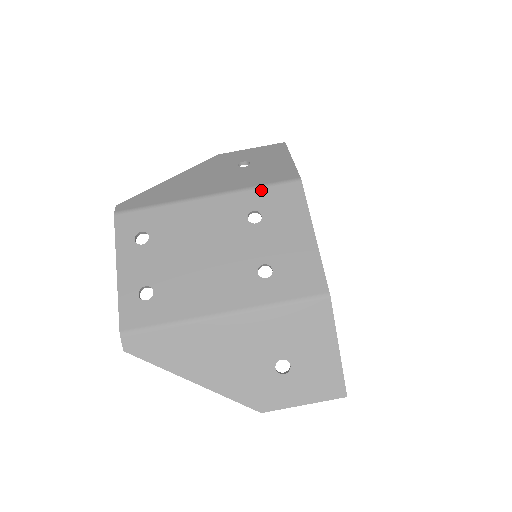
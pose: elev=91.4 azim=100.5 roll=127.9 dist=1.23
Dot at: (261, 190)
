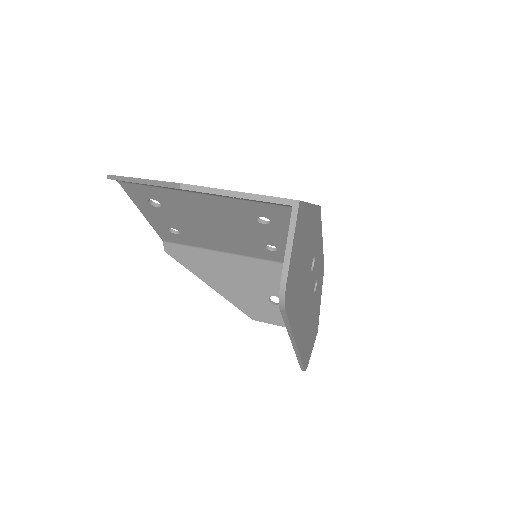
Dot at: occluded
